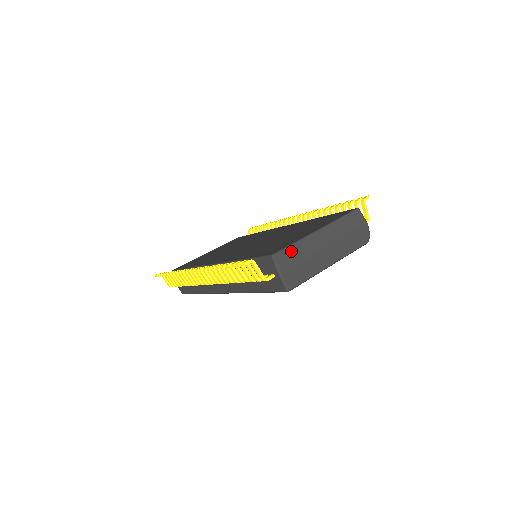
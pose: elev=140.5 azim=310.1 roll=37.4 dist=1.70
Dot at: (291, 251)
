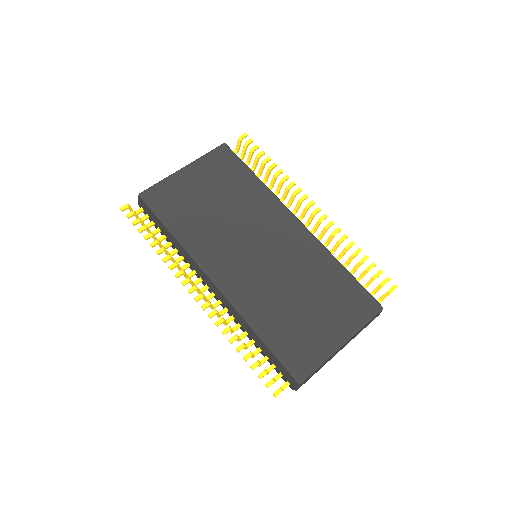
Dot at: (315, 372)
